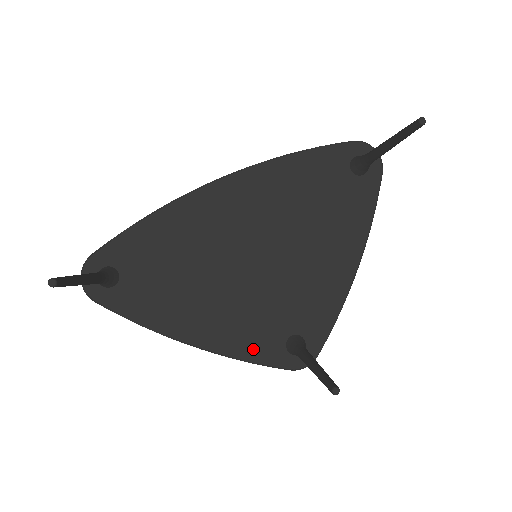
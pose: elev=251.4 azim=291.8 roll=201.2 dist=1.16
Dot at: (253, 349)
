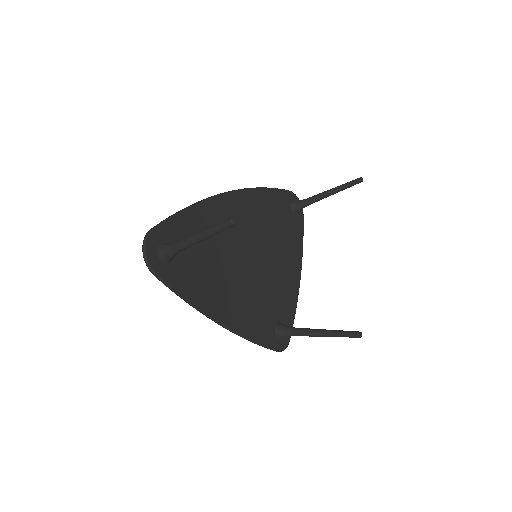
Dot at: (258, 332)
